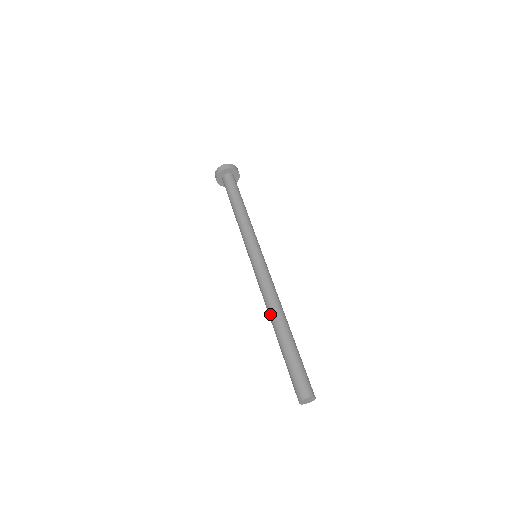
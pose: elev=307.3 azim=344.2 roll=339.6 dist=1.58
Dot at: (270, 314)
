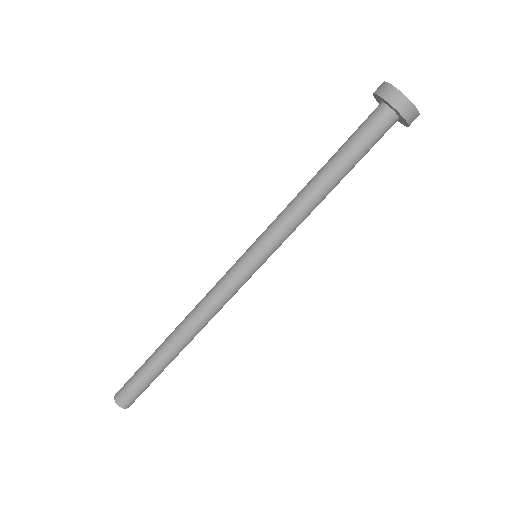
Dot at: (187, 331)
